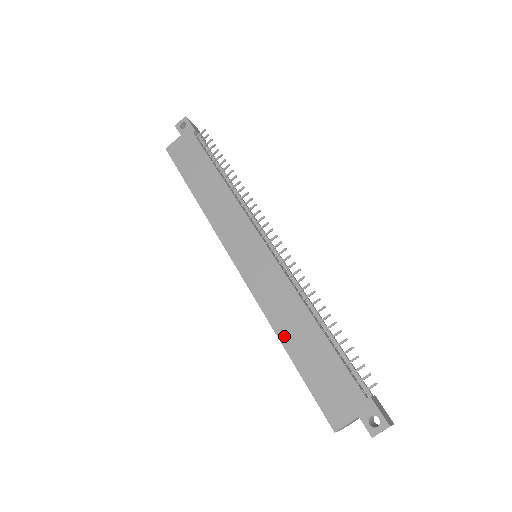
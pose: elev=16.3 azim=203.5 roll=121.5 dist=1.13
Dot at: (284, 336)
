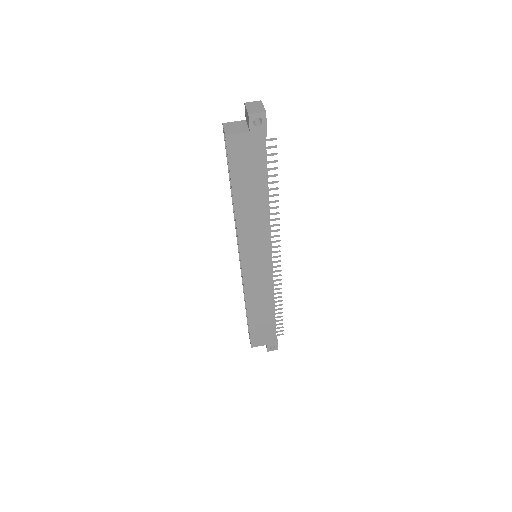
Dot at: (251, 309)
